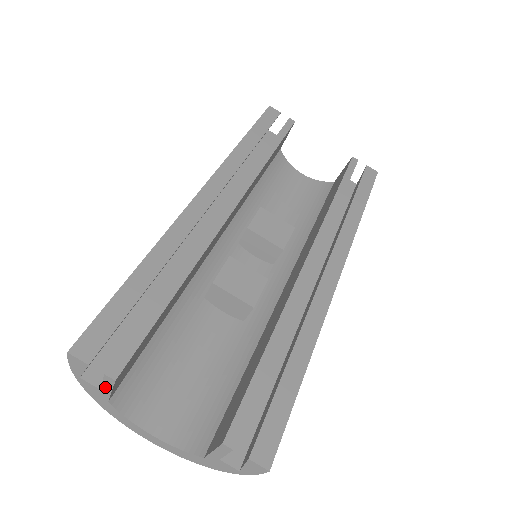
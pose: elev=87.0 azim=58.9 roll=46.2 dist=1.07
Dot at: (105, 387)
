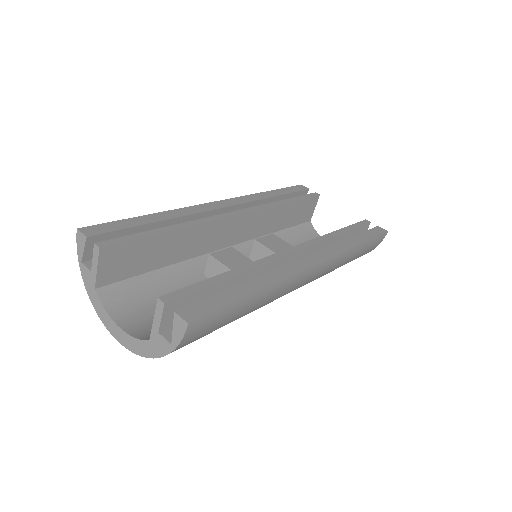
Dot at: (94, 264)
